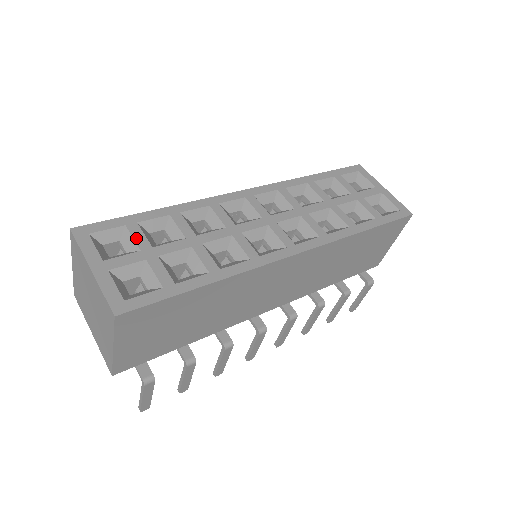
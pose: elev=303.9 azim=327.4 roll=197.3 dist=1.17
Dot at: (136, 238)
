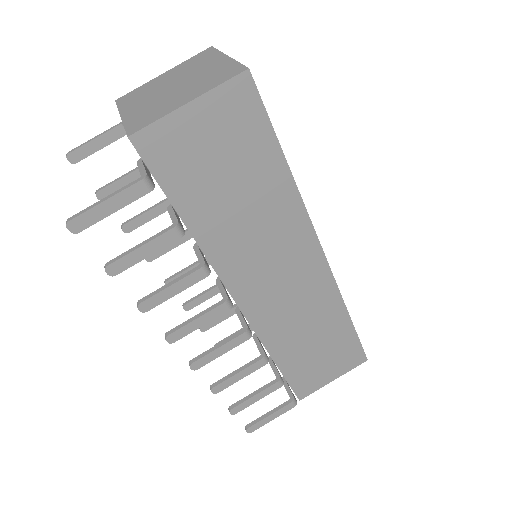
Dot at: occluded
